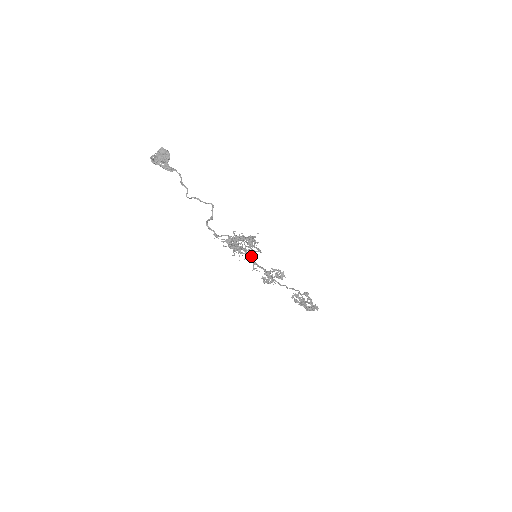
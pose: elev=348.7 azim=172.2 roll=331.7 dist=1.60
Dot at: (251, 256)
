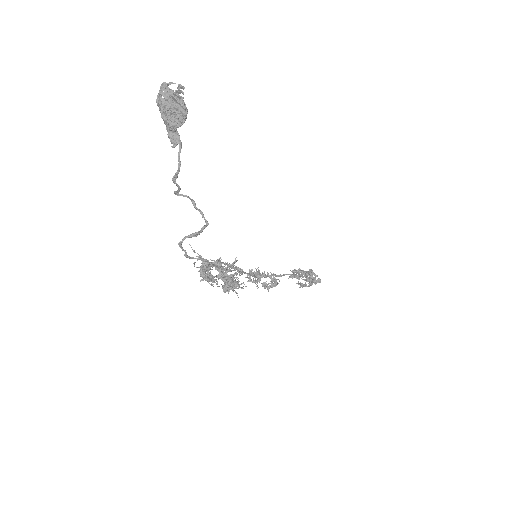
Dot at: occluded
